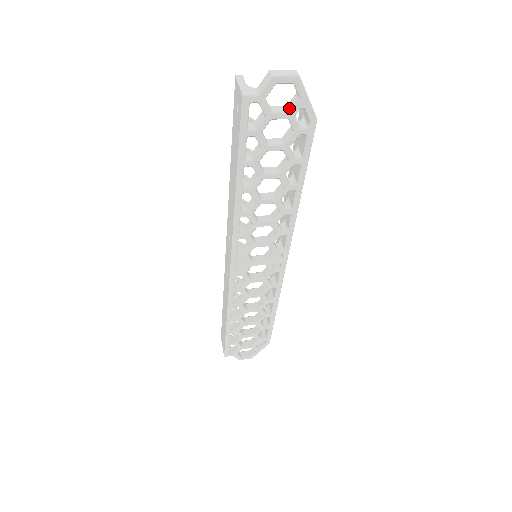
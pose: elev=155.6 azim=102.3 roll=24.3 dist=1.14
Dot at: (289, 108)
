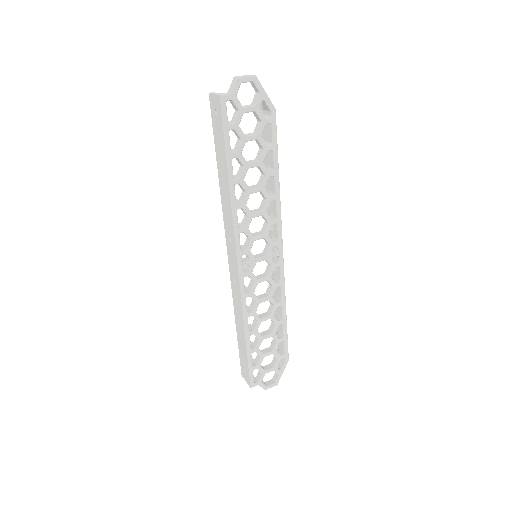
Dot at: (254, 103)
